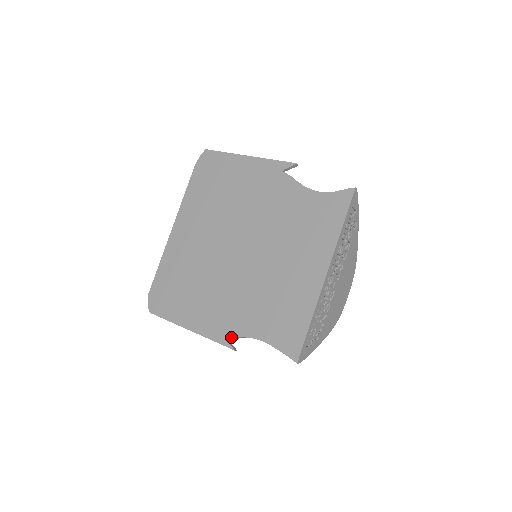
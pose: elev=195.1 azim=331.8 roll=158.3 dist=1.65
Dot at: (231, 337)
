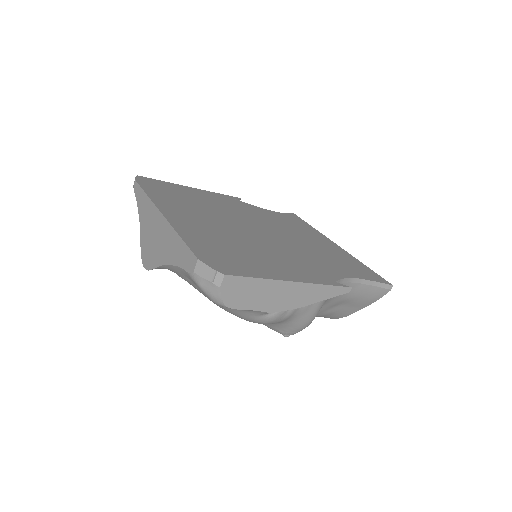
Dot at: (336, 279)
